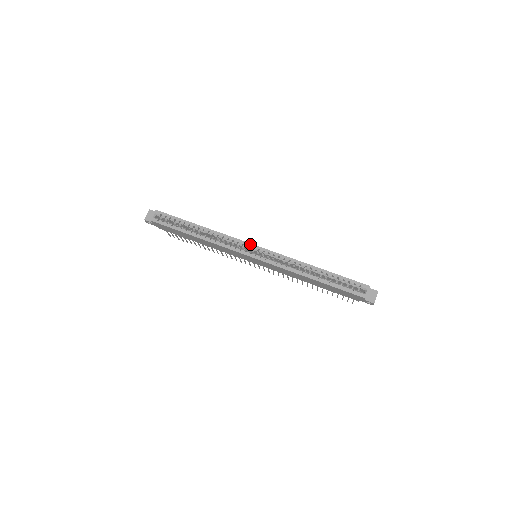
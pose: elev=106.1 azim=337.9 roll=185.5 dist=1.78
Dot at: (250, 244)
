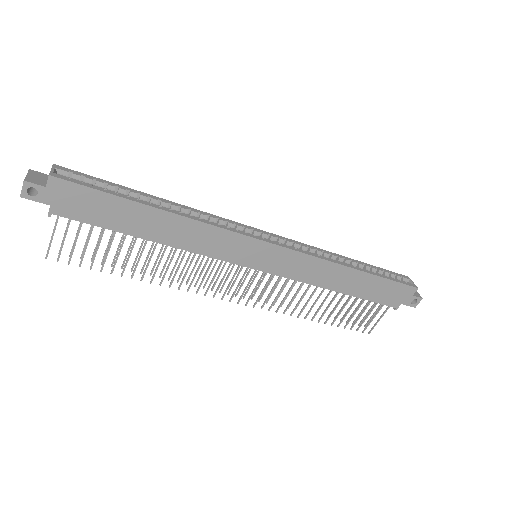
Dot at: (253, 228)
